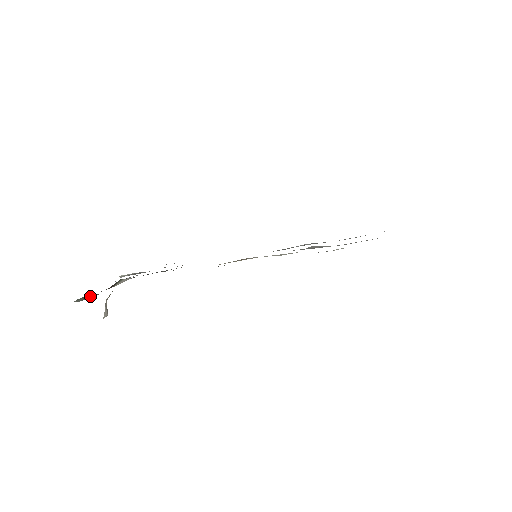
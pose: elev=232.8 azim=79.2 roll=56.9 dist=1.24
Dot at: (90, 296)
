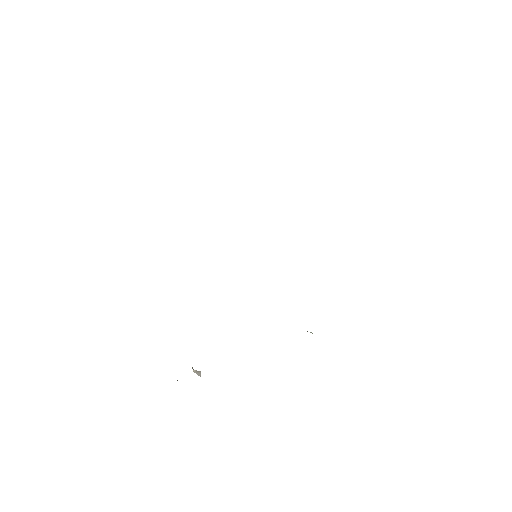
Dot at: occluded
